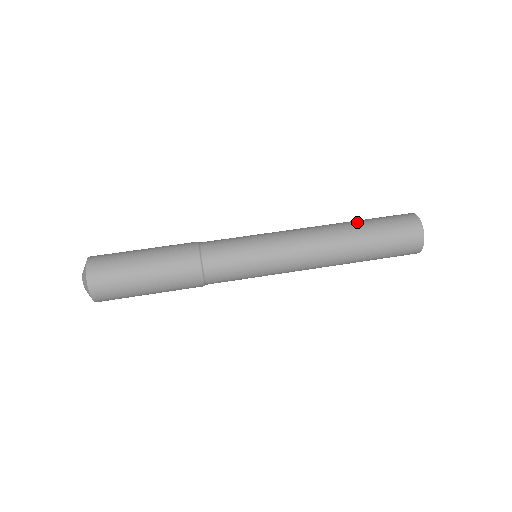
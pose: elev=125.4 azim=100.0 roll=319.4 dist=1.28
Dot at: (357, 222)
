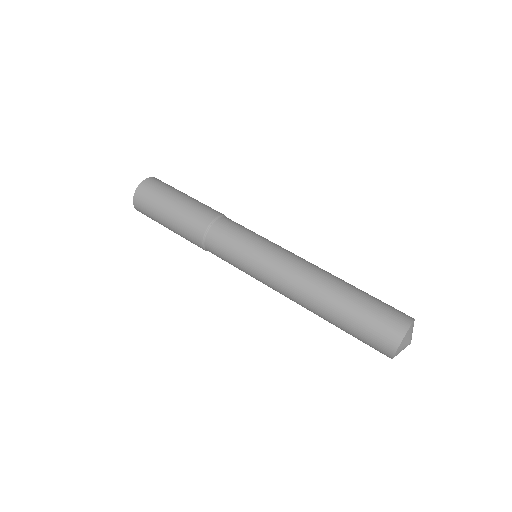
Dot at: (351, 287)
